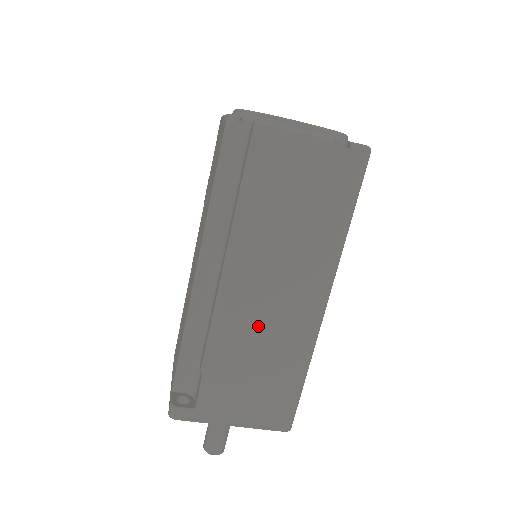
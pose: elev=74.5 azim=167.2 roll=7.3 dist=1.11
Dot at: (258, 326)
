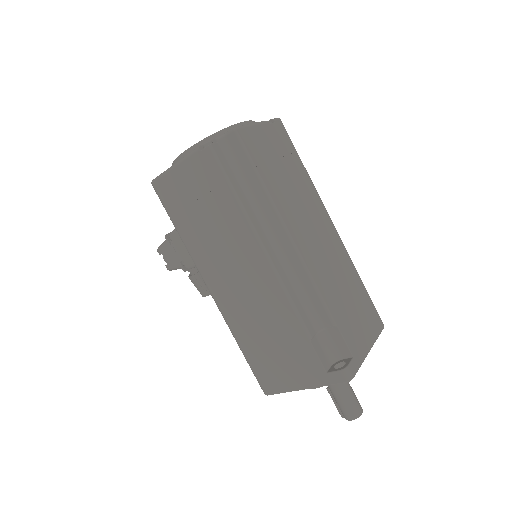
Dot at: (328, 265)
